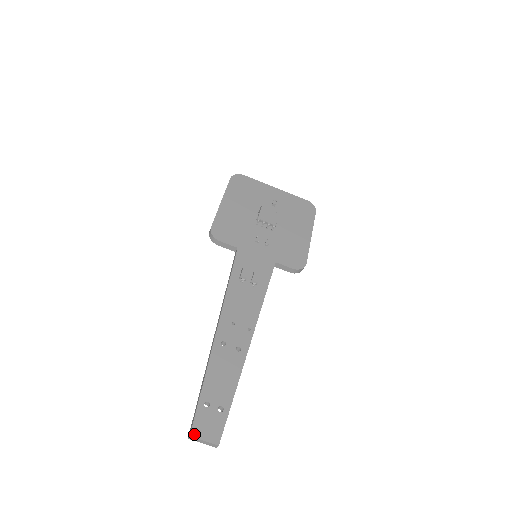
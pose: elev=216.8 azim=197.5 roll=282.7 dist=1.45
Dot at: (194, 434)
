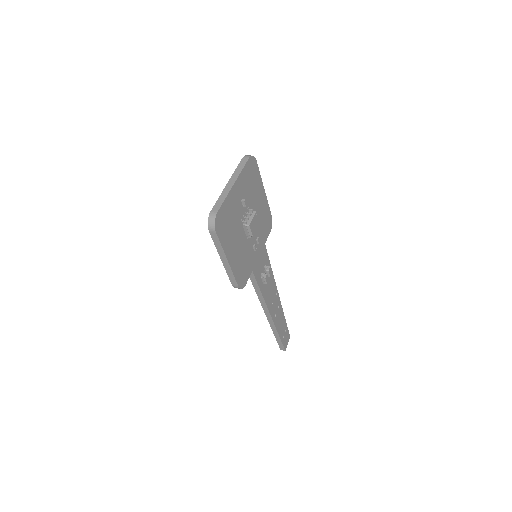
Dot at: occluded
